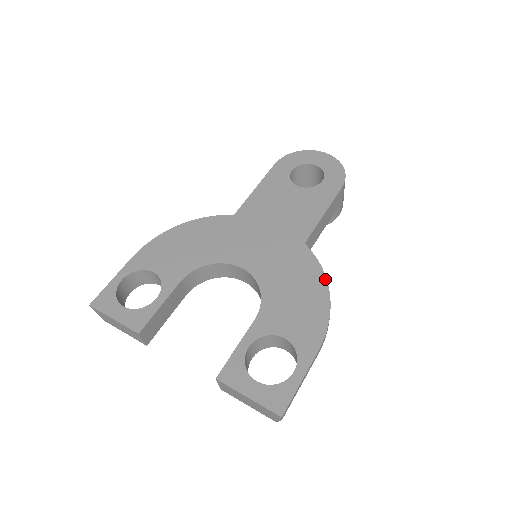
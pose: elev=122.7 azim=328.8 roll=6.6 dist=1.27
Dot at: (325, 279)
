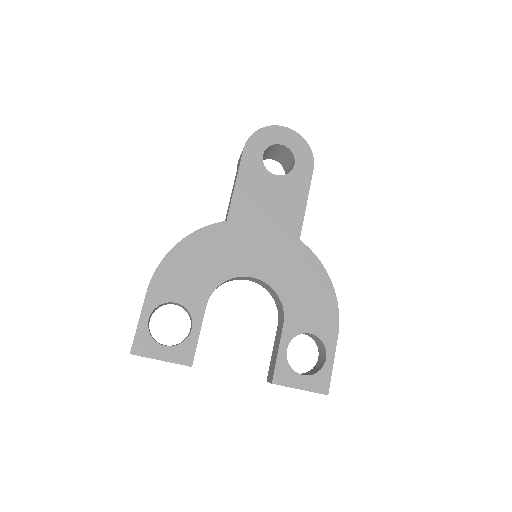
Dot at: (326, 272)
